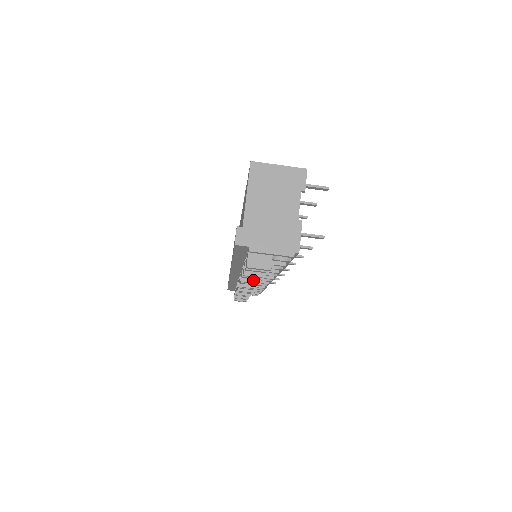
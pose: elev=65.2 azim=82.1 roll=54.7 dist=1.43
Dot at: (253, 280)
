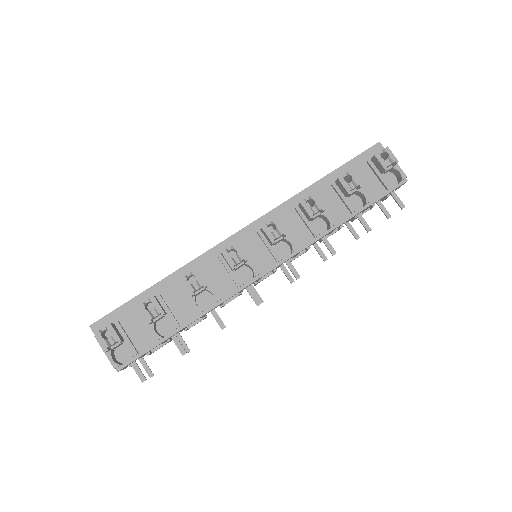
Dot at: (320, 204)
